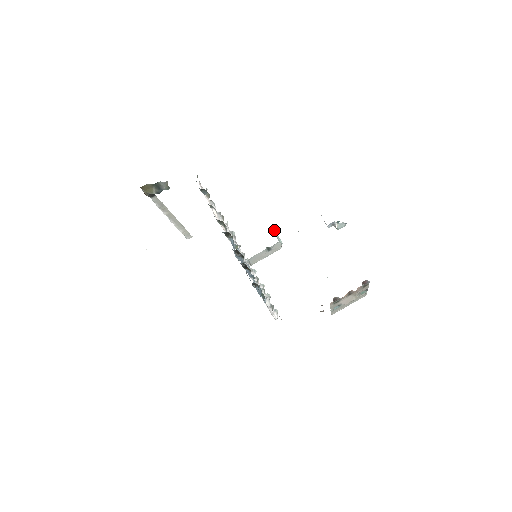
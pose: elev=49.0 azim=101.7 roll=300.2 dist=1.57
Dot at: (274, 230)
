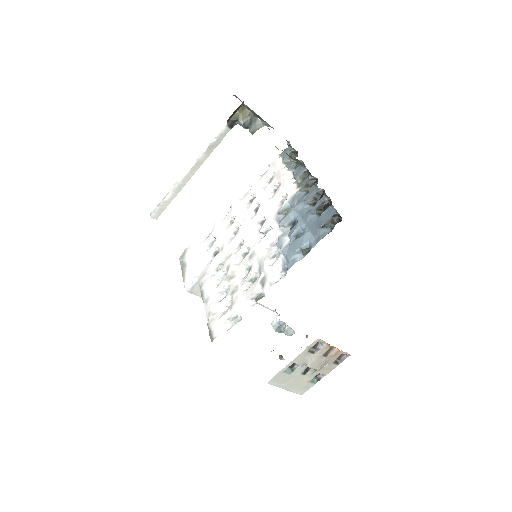
Dot at: occluded
